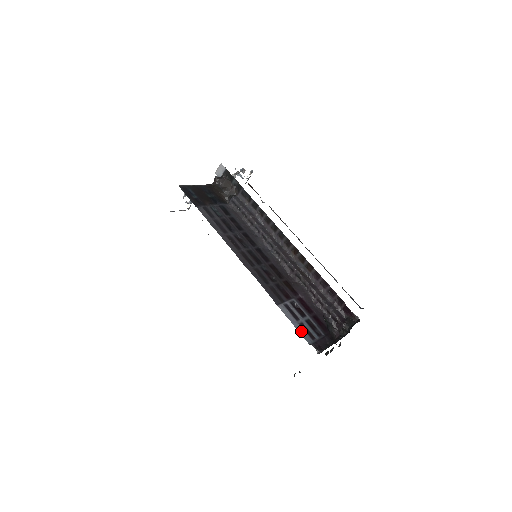
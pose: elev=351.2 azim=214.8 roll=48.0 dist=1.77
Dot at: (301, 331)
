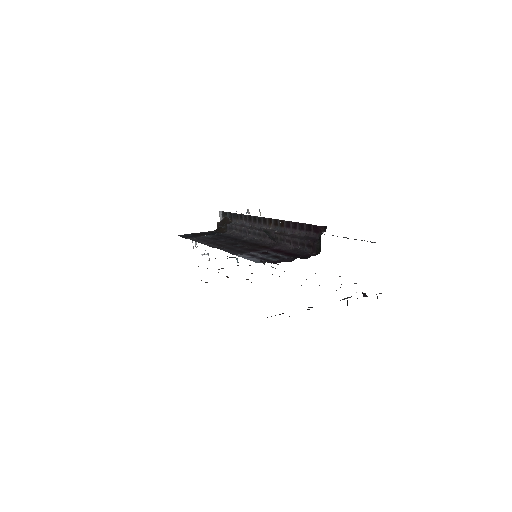
Dot at: (253, 260)
